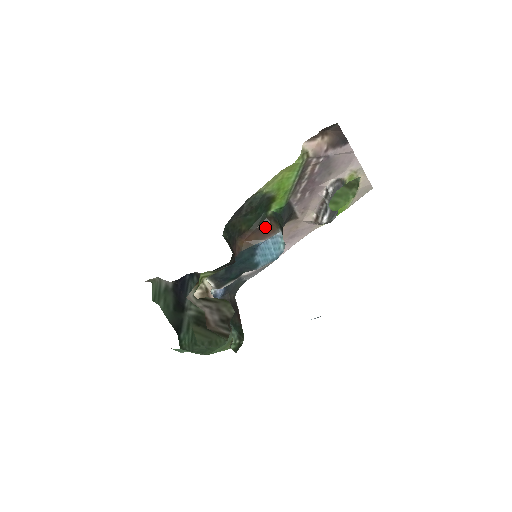
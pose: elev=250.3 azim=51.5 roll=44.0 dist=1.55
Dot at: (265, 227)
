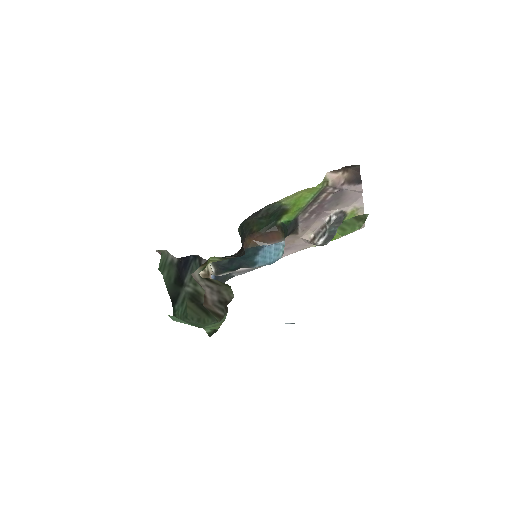
Dot at: (272, 233)
